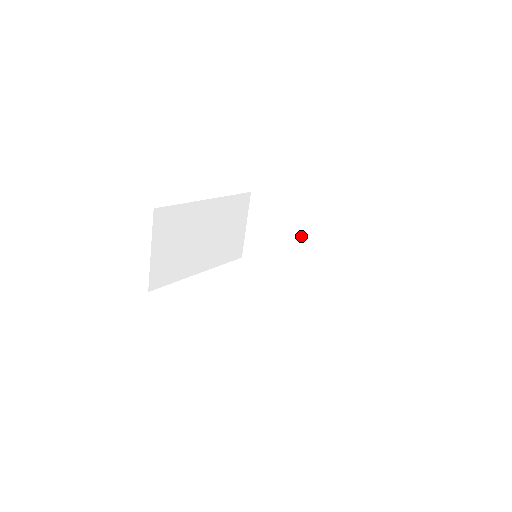
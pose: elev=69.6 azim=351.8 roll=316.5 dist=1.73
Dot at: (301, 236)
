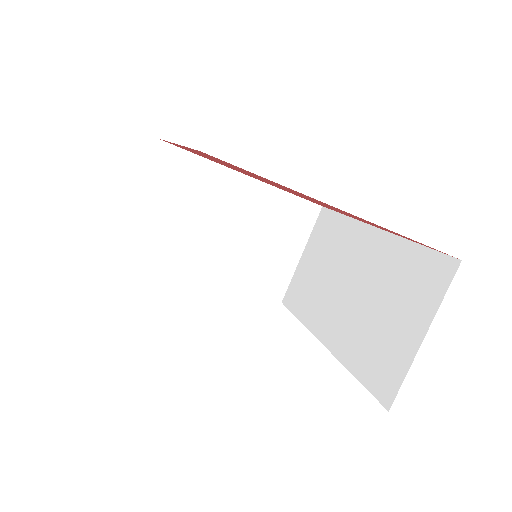
Dot at: (240, 220)
